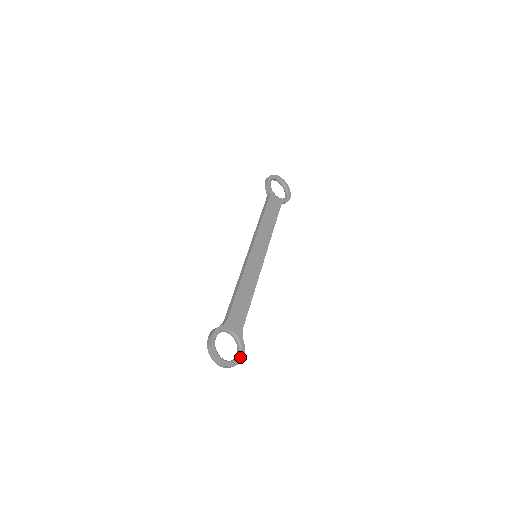
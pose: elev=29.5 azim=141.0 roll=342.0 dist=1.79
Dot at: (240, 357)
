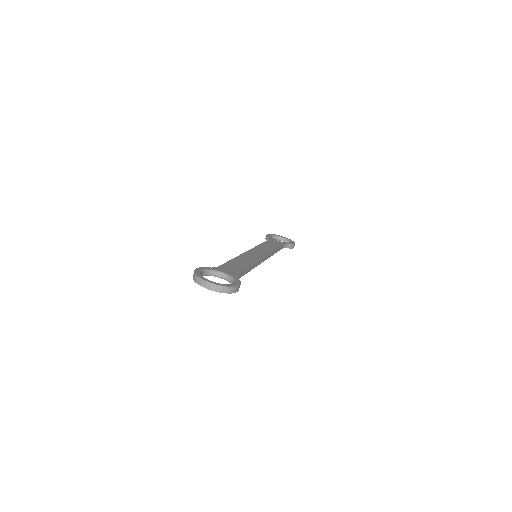
Dot at: (234, 285)
